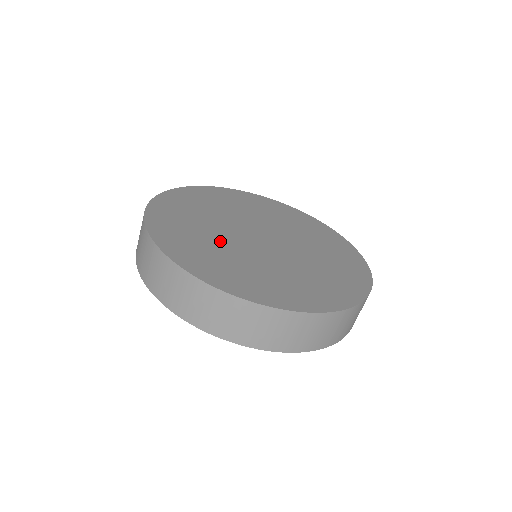
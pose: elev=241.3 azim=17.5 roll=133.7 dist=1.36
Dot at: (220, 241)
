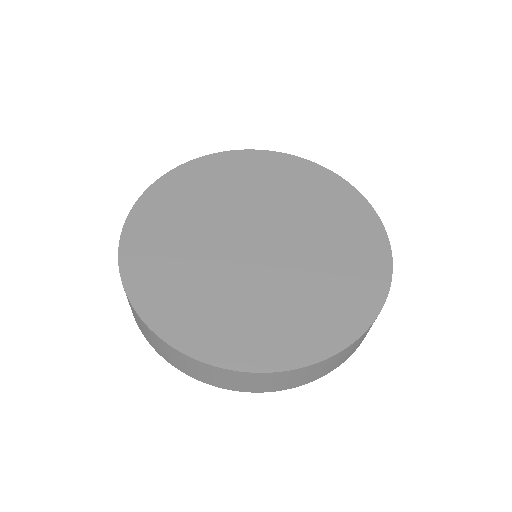
Dot at: (244, 293)
